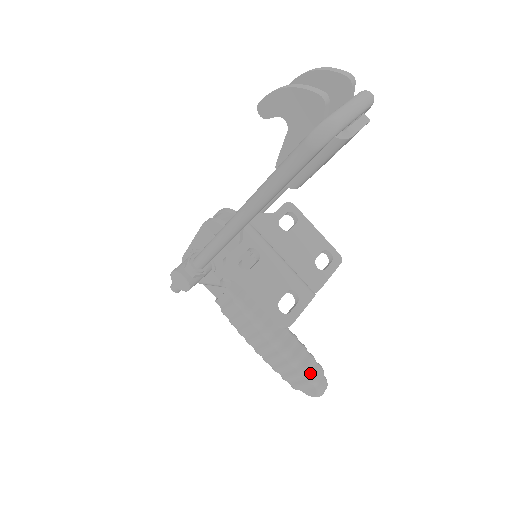
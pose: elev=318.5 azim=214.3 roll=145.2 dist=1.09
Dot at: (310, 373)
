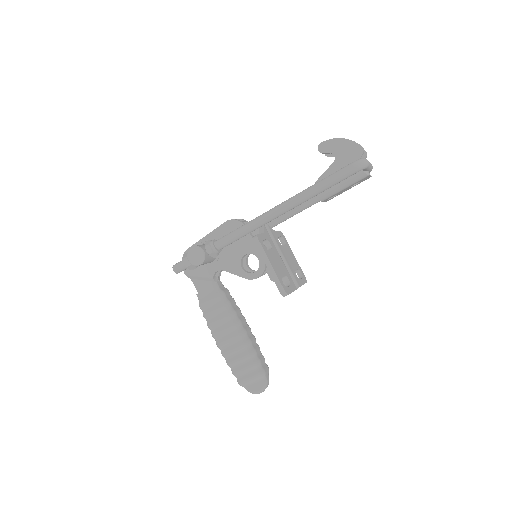
Dot at: (262, 366)
